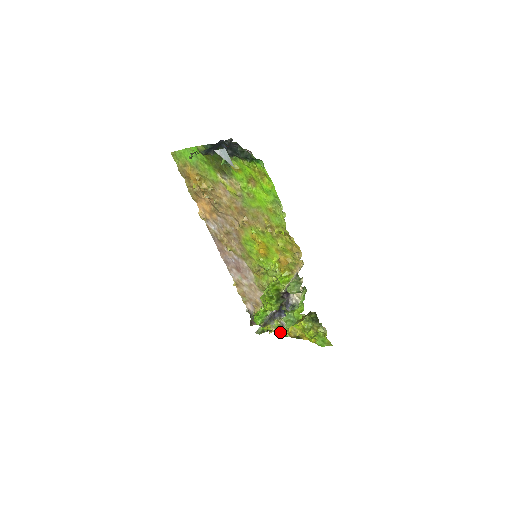
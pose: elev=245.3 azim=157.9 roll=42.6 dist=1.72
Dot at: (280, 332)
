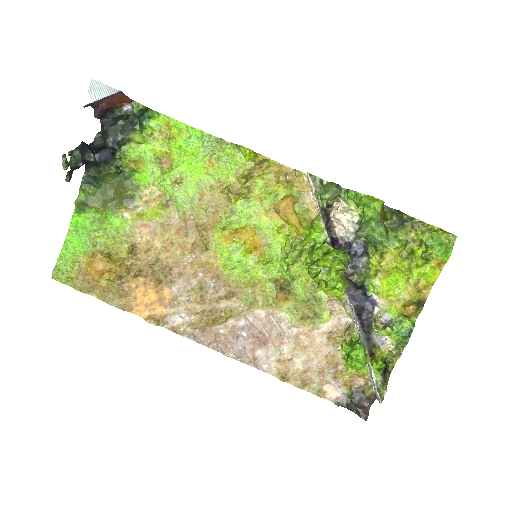
Dot at: (398, 336)
